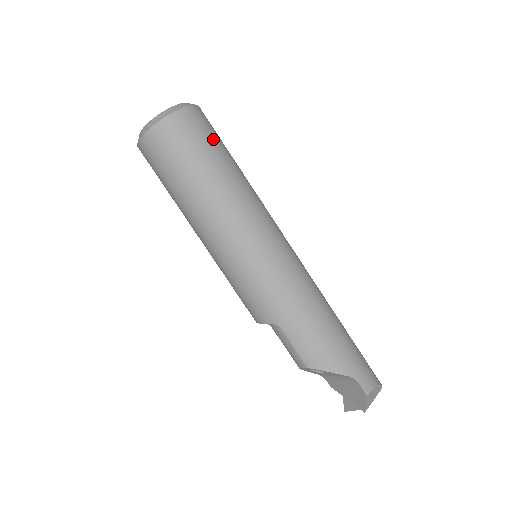
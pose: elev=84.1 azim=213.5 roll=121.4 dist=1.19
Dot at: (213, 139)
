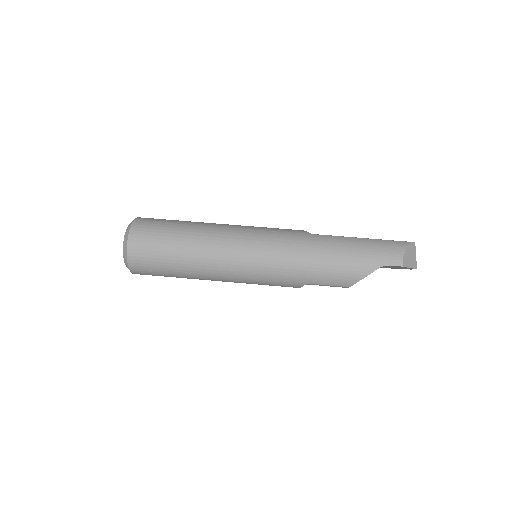
Dot at: (160, 233)
